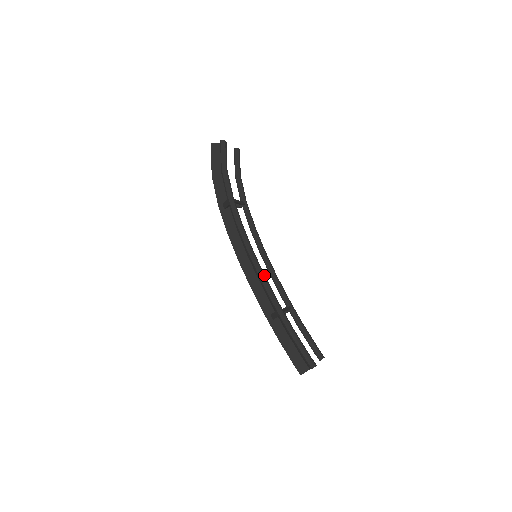
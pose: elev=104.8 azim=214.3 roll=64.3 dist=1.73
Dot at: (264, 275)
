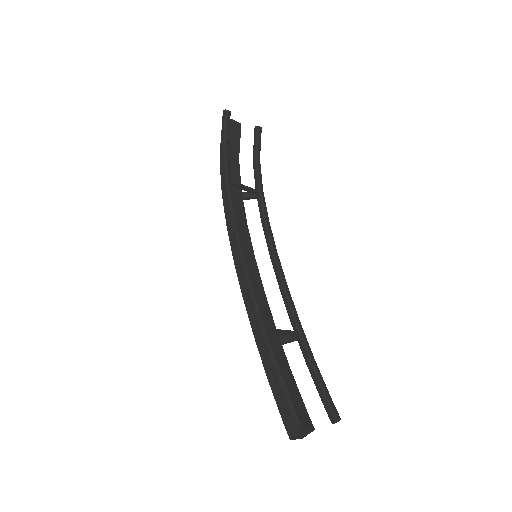
Dot at: (251, 277)
